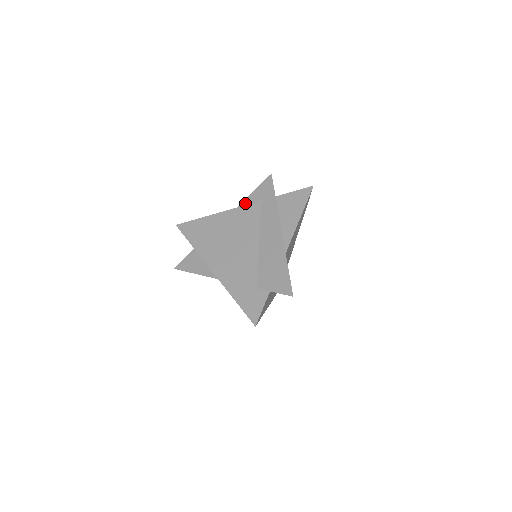
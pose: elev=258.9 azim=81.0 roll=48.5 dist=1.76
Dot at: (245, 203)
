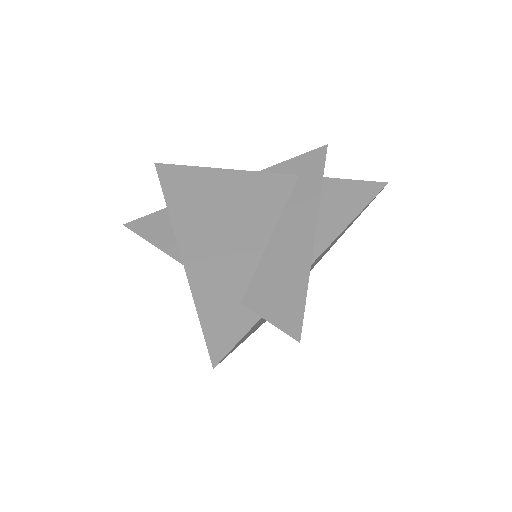
Dot at: (272, 170)
